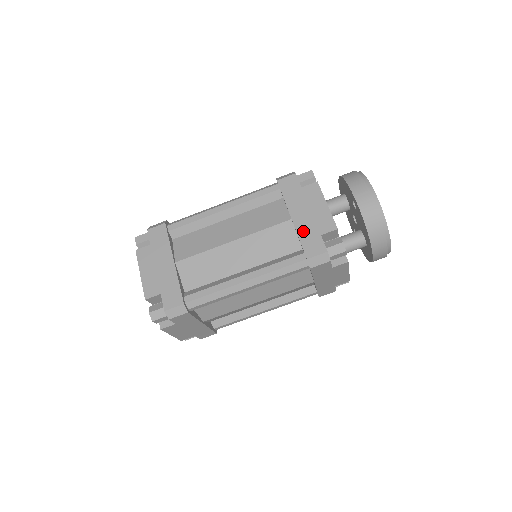
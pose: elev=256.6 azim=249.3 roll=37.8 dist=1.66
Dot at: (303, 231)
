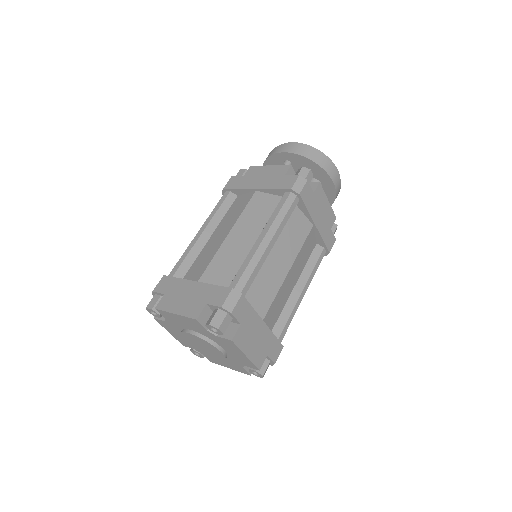
Dot at: (271, 185)
